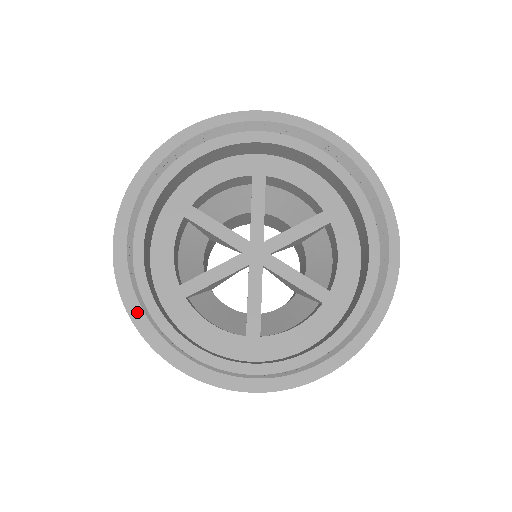
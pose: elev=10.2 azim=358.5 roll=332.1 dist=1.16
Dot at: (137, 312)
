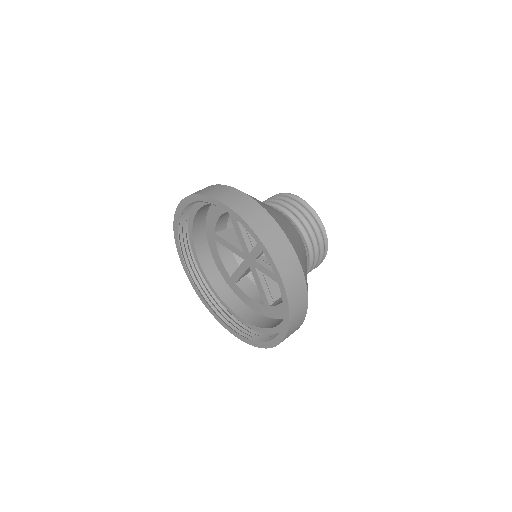
Dot at: (206, 305)
